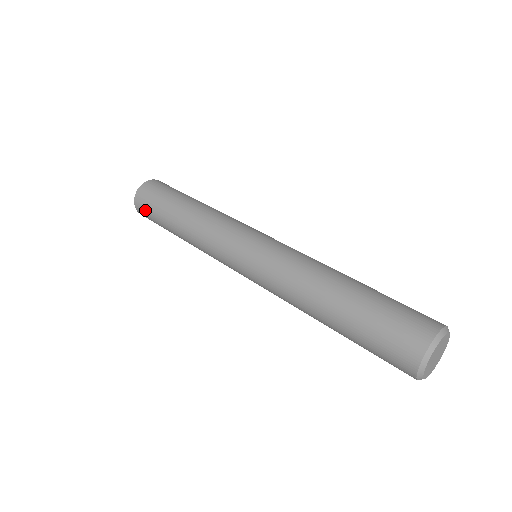
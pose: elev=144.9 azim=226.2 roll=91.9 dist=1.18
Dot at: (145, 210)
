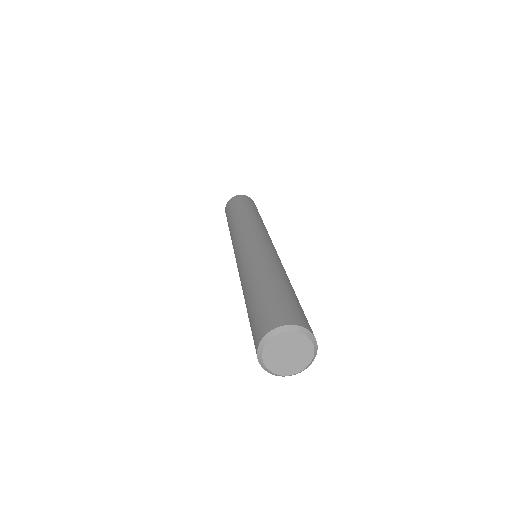
Dot at: occluded
